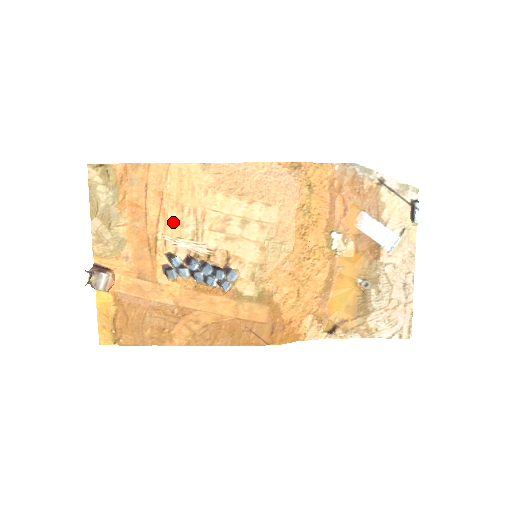
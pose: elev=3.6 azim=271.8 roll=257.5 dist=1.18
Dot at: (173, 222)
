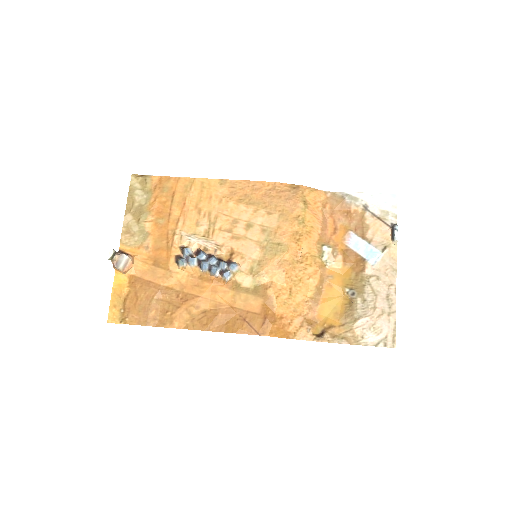
Dot at: (190, 221)
